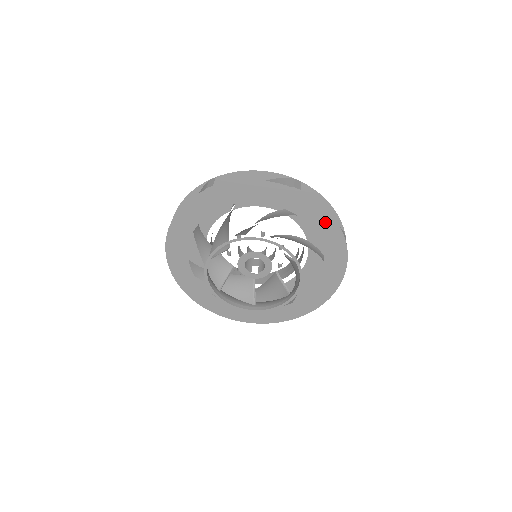
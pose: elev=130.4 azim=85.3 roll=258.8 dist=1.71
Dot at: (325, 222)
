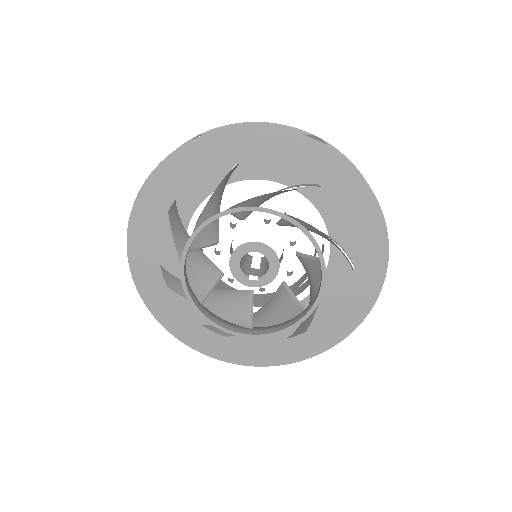
Dot at: (358, 197)
